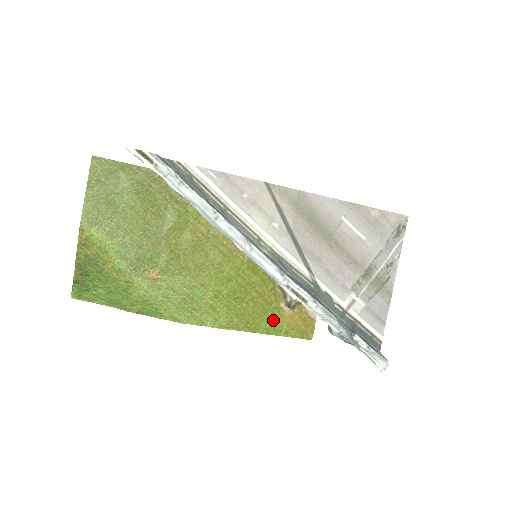
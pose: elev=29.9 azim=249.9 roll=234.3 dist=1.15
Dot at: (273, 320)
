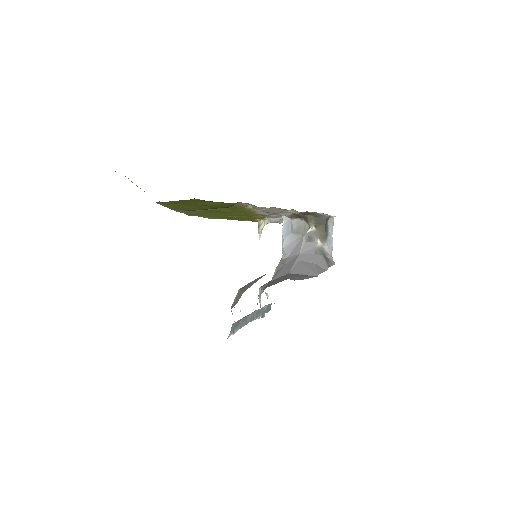
Dot at: (245, 219)
